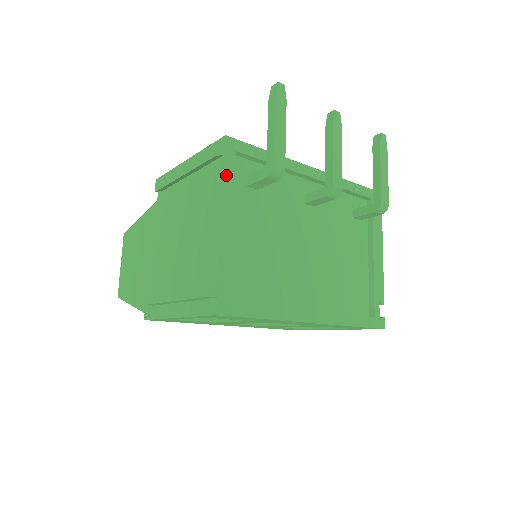
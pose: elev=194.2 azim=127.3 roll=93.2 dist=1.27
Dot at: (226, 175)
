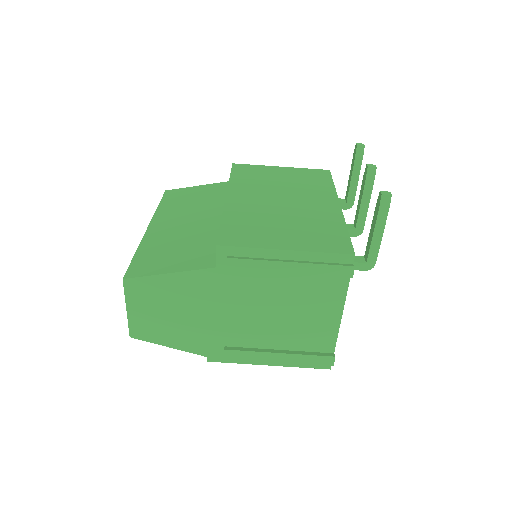
Dot at: (348, 283)
